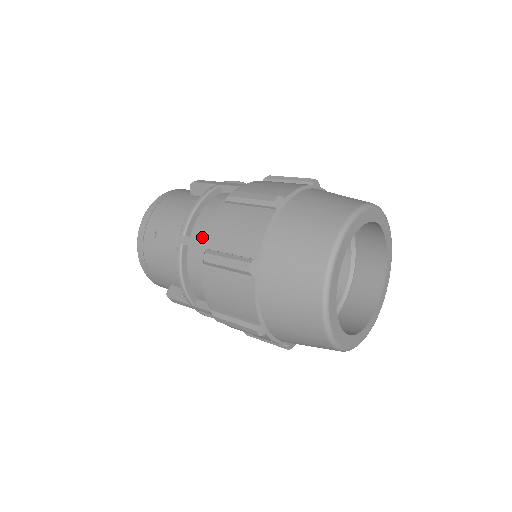
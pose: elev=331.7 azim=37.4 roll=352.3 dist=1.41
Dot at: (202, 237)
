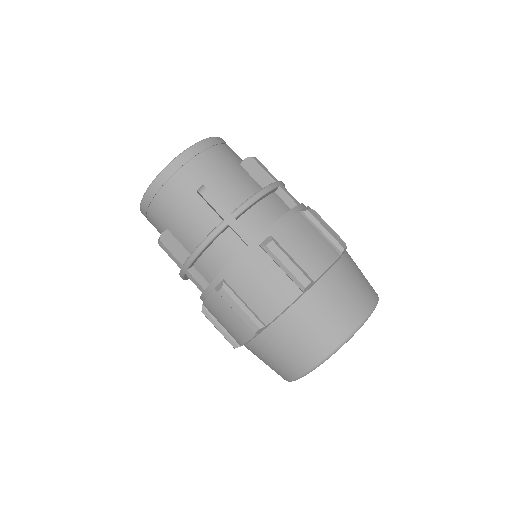
Dot at: occluded
